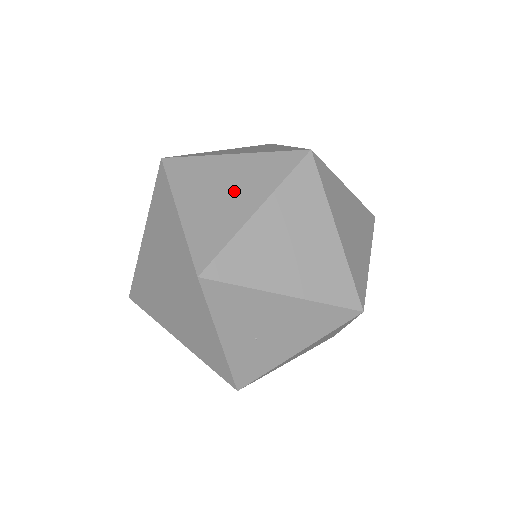
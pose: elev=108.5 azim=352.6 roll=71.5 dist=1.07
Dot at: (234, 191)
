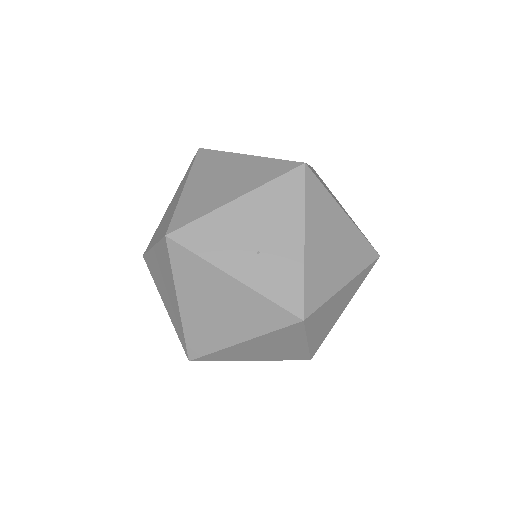
Dot at: (173, 203)
